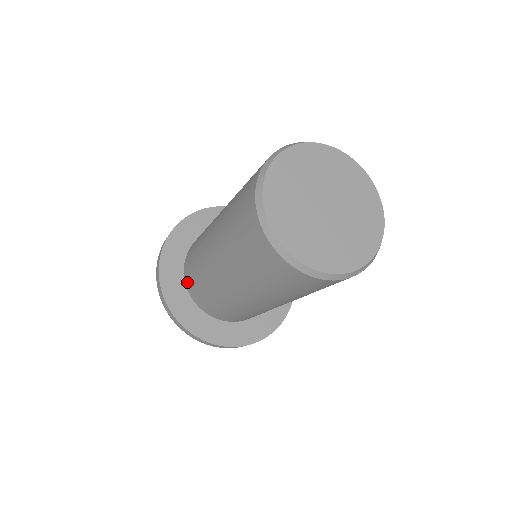
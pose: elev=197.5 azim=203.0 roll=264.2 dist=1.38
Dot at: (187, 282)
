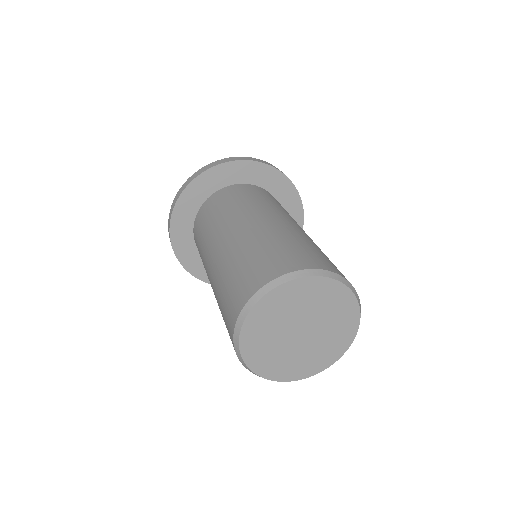
Dot at: occluded
